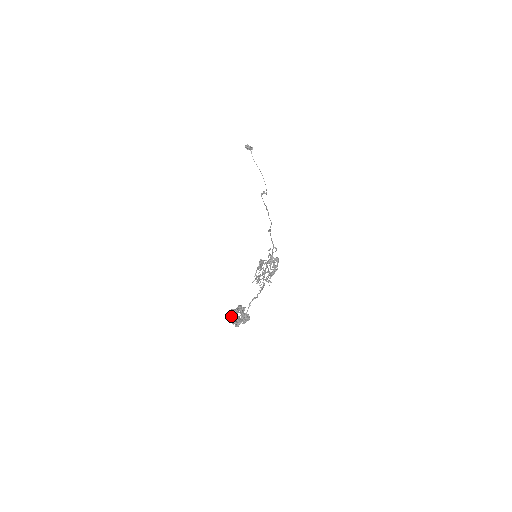
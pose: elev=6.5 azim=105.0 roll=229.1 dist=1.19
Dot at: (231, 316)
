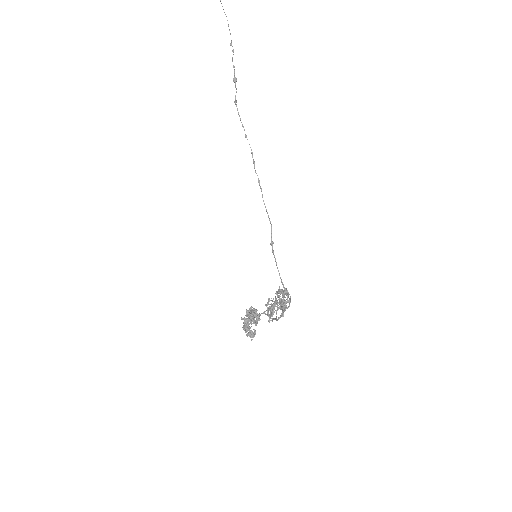
Dot at: (245, 332)
